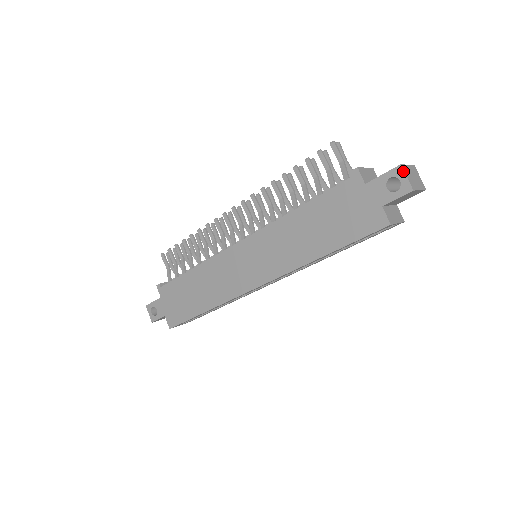
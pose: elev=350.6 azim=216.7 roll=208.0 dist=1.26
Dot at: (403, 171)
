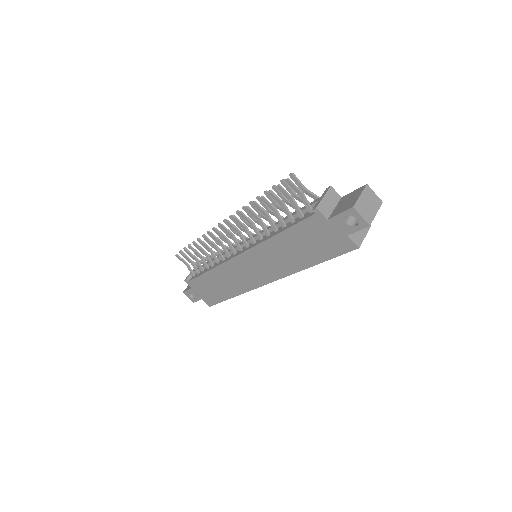
Dot at: (357, 212)
